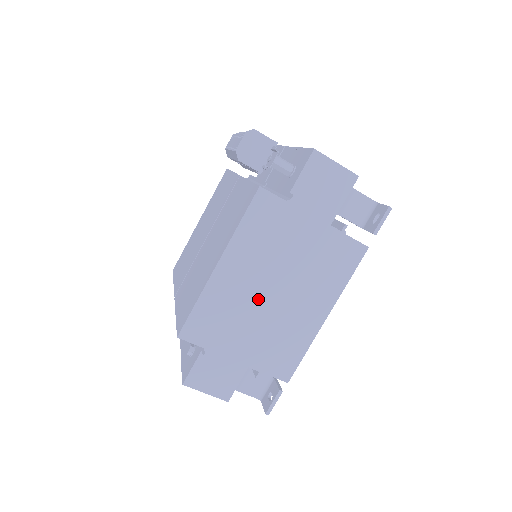
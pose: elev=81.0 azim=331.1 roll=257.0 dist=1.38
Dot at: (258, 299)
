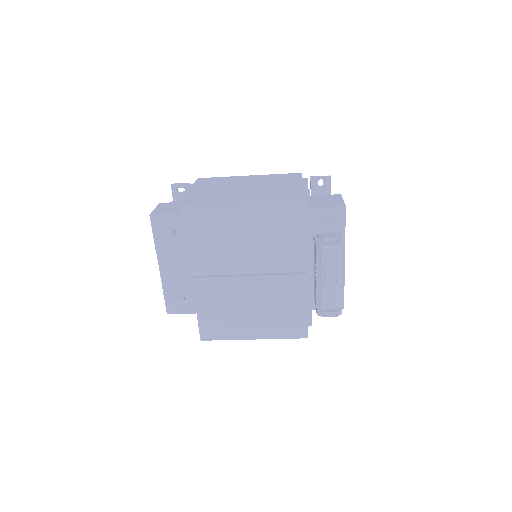
Dot at: occluded
